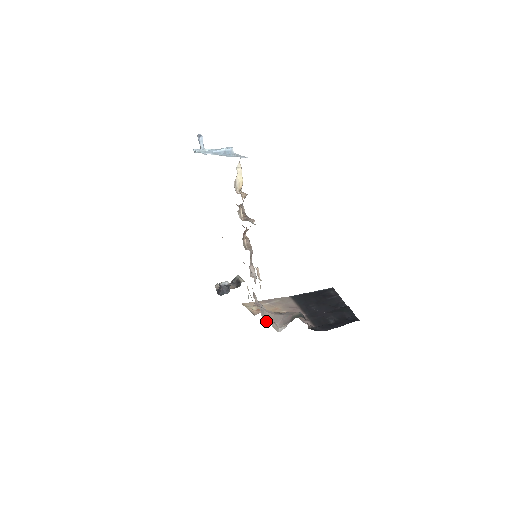
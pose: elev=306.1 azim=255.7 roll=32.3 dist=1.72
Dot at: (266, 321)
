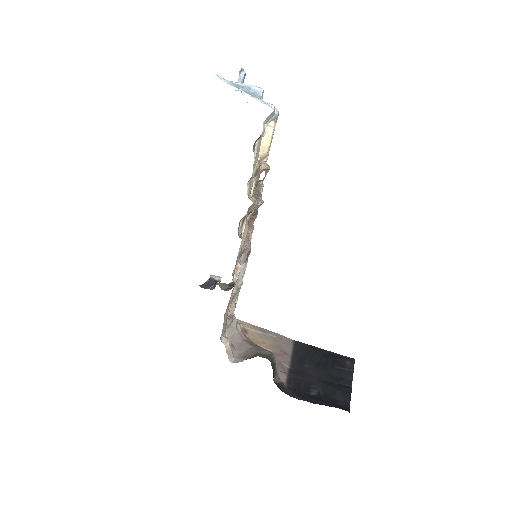
Dot at: (222, 339)
